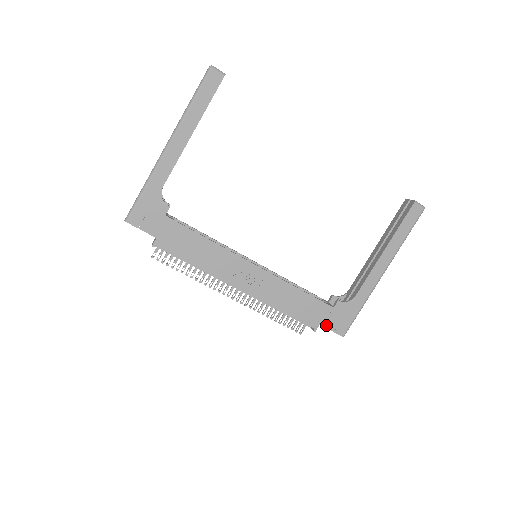
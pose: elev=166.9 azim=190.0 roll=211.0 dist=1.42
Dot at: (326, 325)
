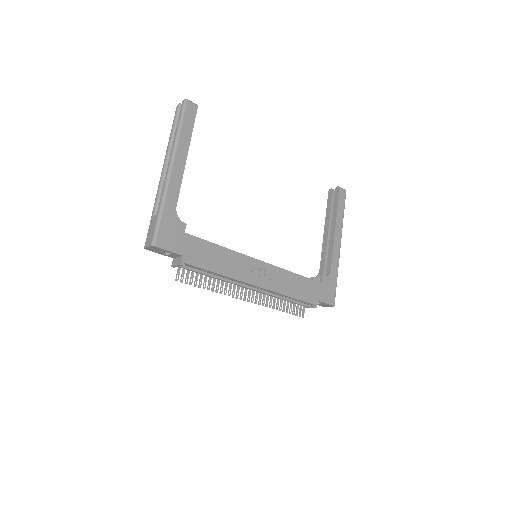
Dot at: (321, 300)
